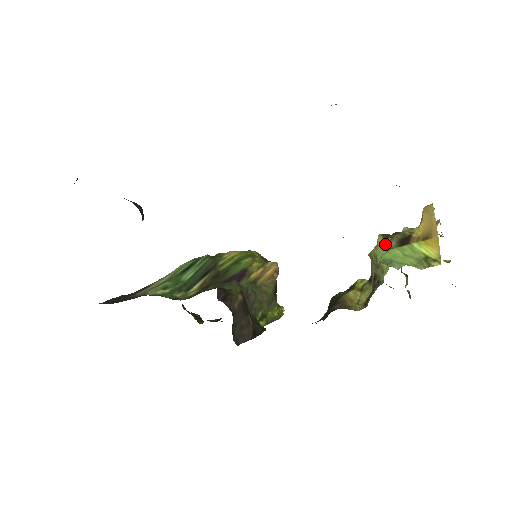
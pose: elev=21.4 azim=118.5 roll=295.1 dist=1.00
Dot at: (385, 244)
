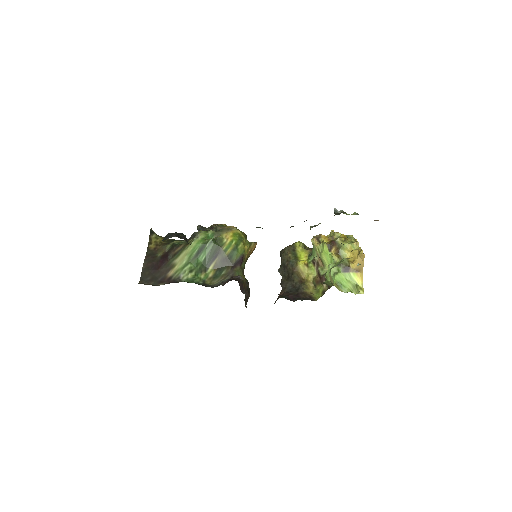
Dot at: (329, 253)
